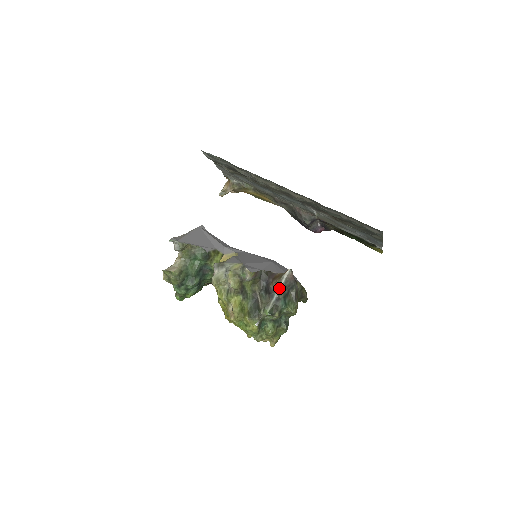
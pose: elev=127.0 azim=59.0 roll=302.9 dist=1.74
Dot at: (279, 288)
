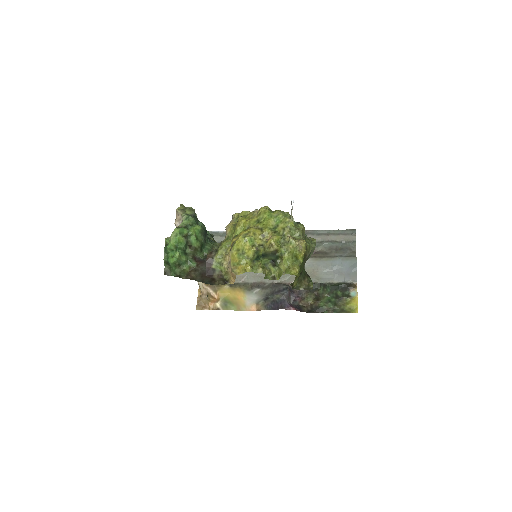
Dot at: occluded
